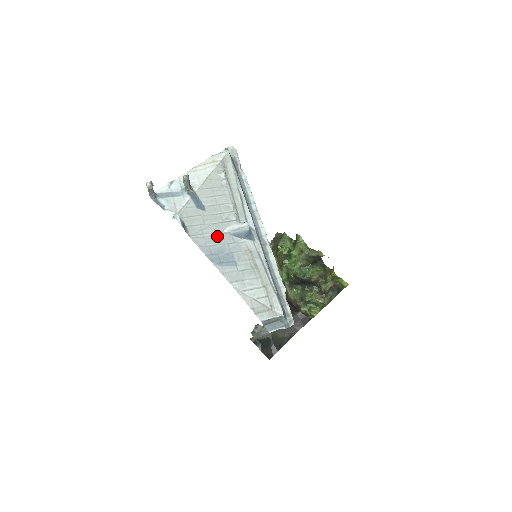
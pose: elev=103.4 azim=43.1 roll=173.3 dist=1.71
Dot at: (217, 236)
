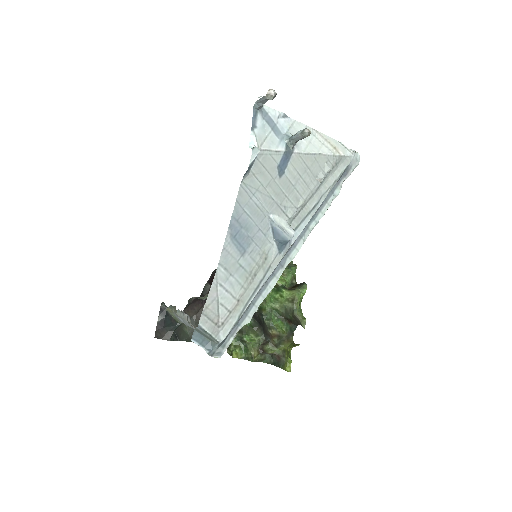
Dot at: (261, 211)
